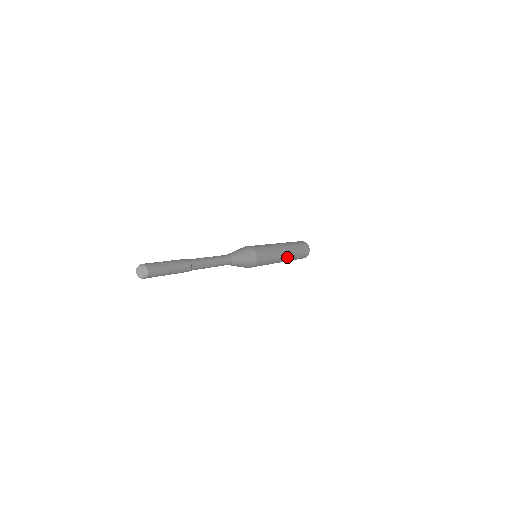
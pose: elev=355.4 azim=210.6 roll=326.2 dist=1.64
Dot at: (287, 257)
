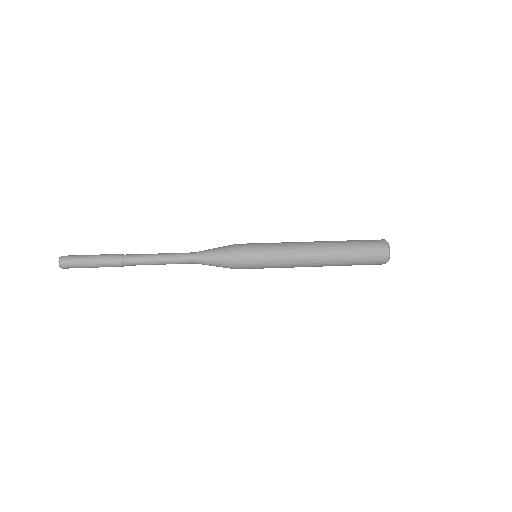
Dot at: (319, 261)
